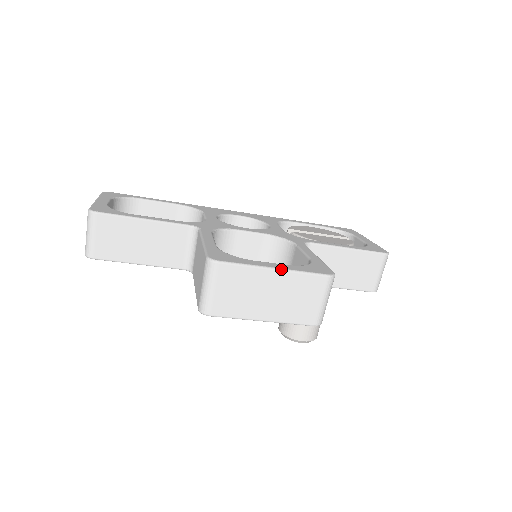
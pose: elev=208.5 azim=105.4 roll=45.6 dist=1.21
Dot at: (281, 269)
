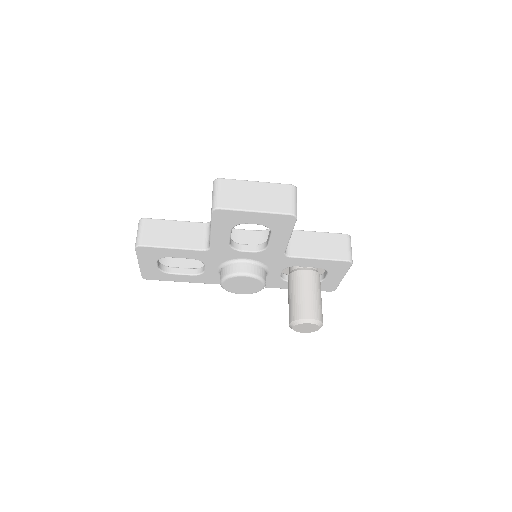
Dot at: (260, 182)
